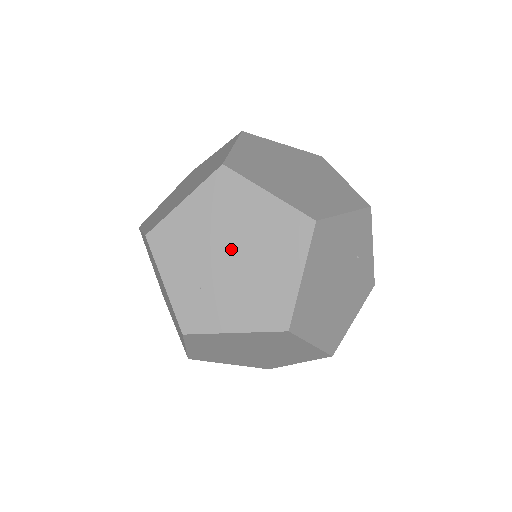
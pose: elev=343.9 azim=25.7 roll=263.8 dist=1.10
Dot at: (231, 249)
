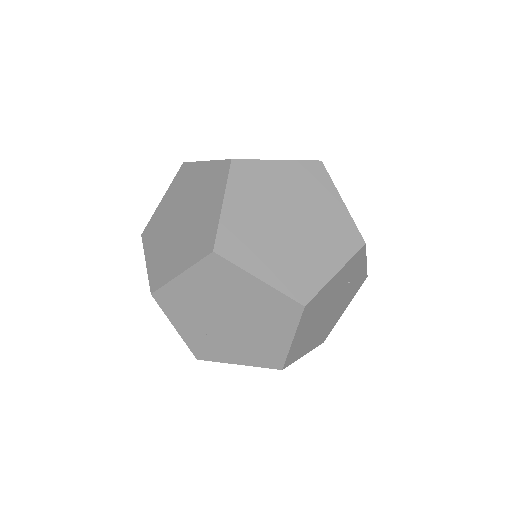
Dot at: (229, 314)
